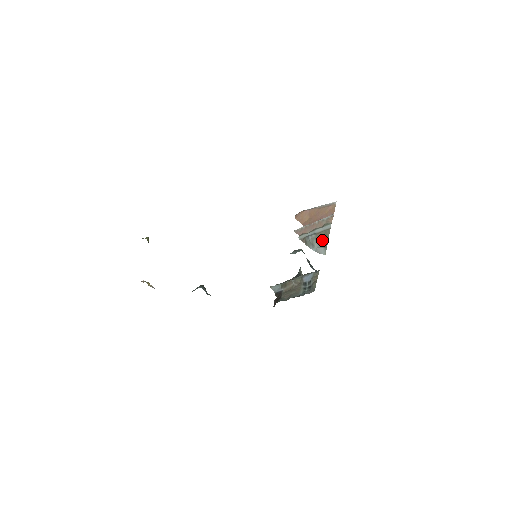
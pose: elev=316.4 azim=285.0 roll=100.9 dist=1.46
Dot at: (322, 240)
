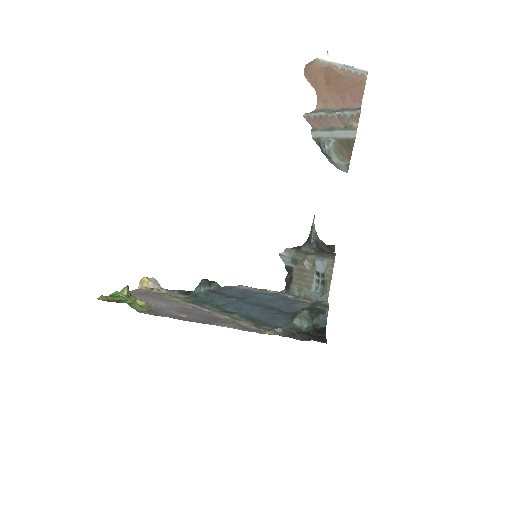
Dot at: (343, 151)
